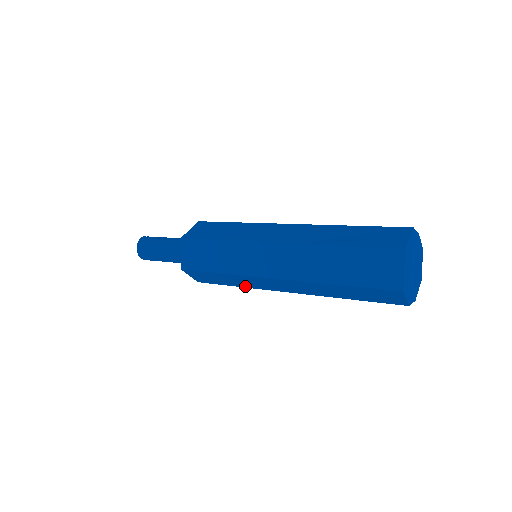
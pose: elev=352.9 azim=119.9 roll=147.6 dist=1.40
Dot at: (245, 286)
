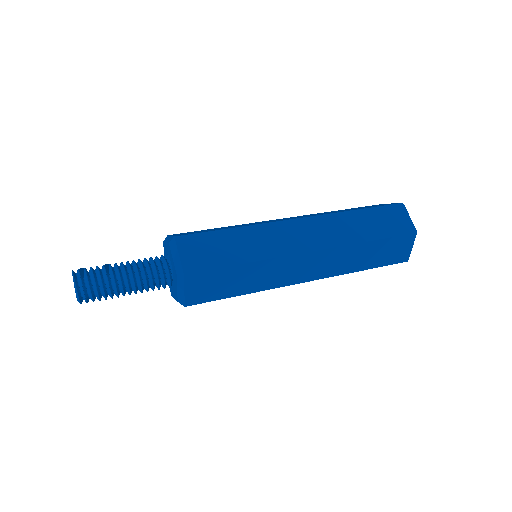
Dot at: occluded
